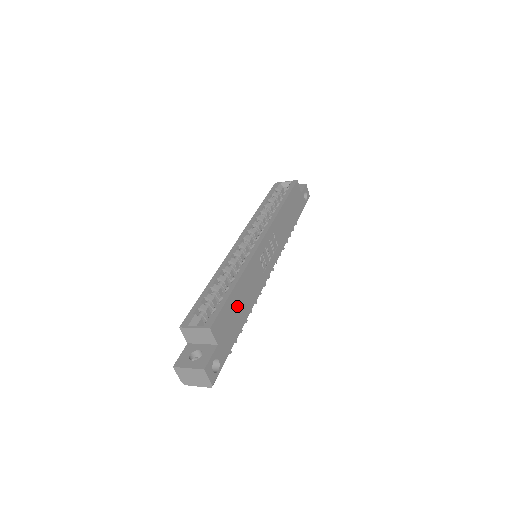
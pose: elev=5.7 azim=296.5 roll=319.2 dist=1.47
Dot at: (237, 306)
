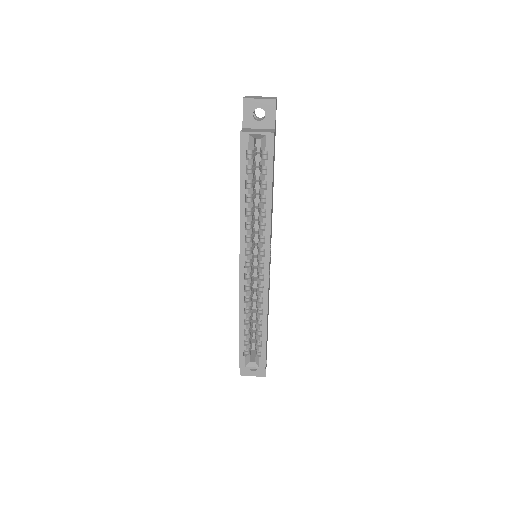
Dot at: (267, 328)
